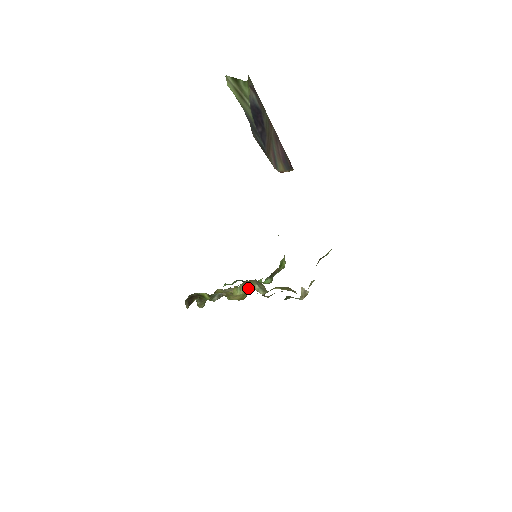
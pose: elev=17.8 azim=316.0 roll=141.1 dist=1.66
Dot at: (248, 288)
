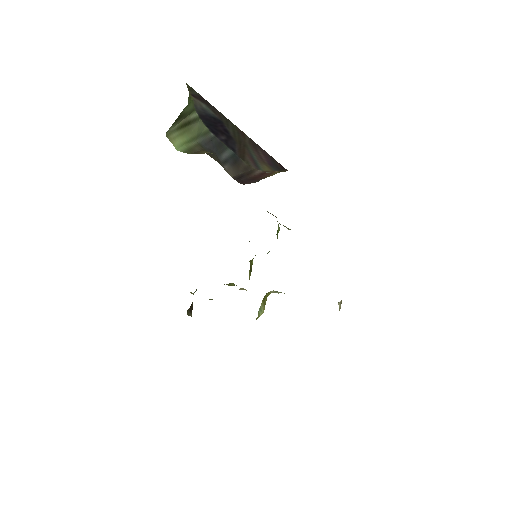
Dot at: (265, 299)
